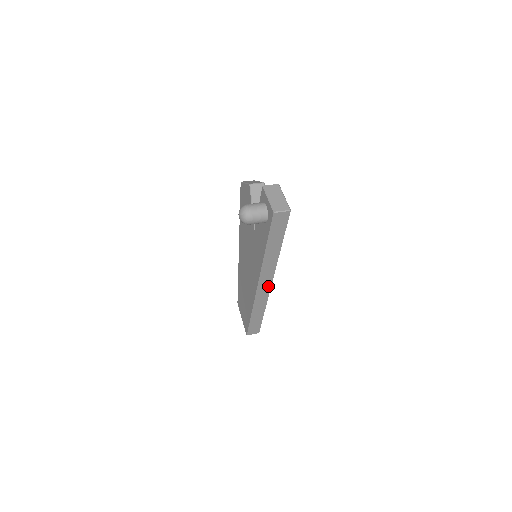
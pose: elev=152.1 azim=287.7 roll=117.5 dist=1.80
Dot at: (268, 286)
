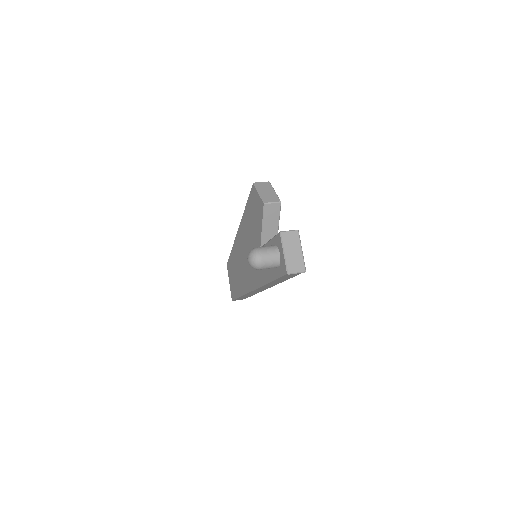
Dot at: (263, 289)
